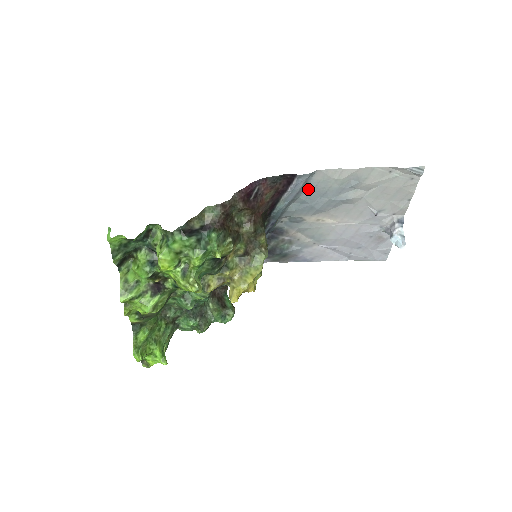
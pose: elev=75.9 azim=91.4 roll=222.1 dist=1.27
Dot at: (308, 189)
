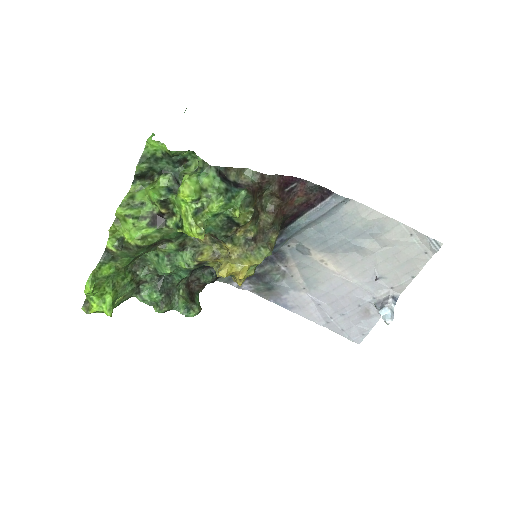
Dot at: (333, 217)
